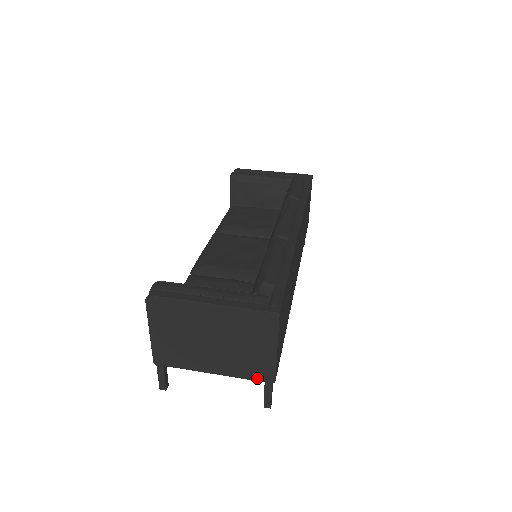
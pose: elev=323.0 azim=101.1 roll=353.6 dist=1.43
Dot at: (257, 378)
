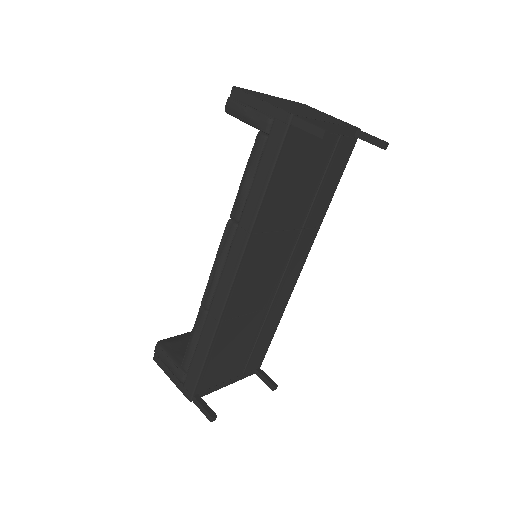
Dot at: (351, 126)
